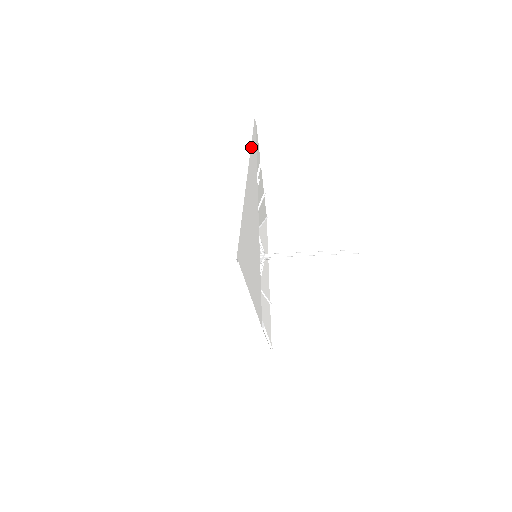
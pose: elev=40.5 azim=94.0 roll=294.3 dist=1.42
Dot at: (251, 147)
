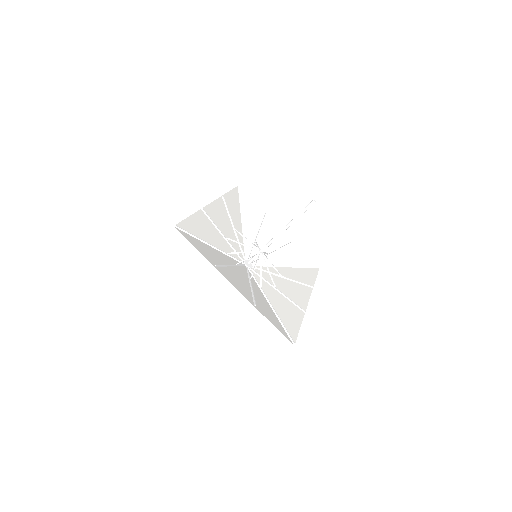
Dot at: (191, 237)
